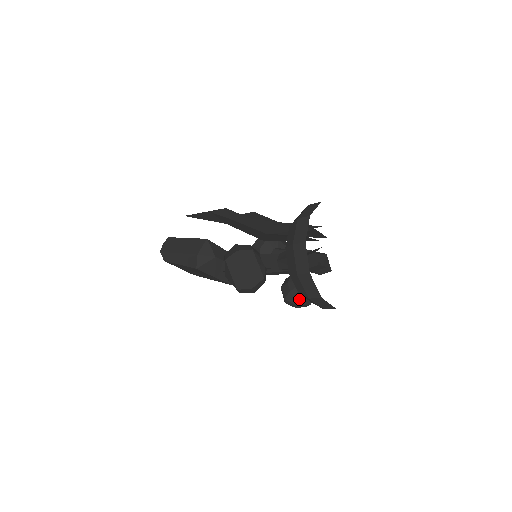
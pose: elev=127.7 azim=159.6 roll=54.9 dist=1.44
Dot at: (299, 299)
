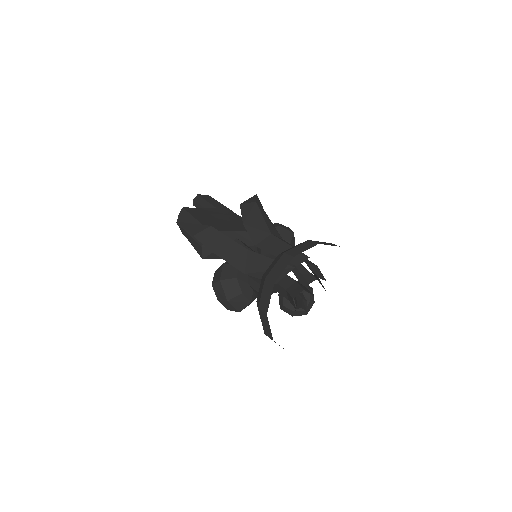
Dot at: (293, 313)
